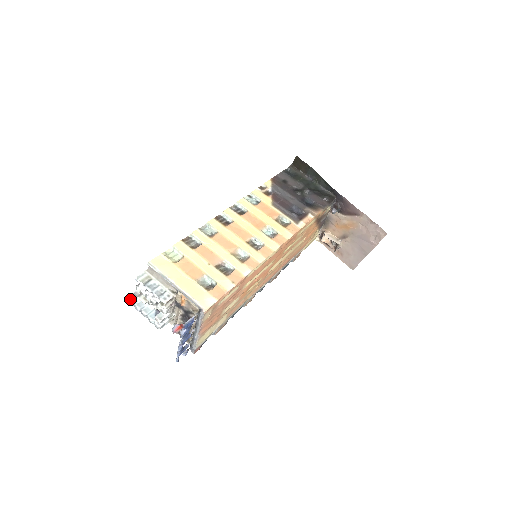
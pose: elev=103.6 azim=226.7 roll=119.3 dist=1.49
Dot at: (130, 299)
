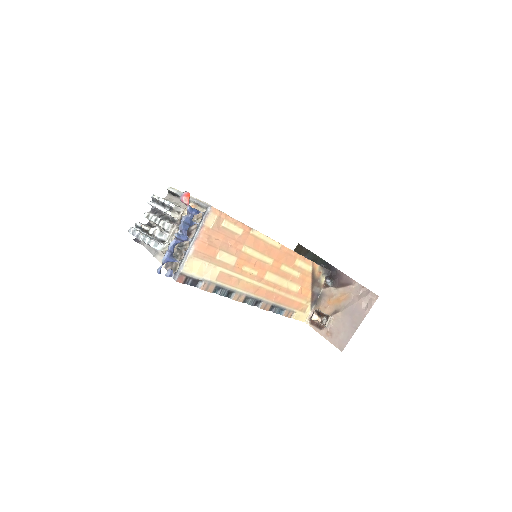
Dot at: (132, 227)
